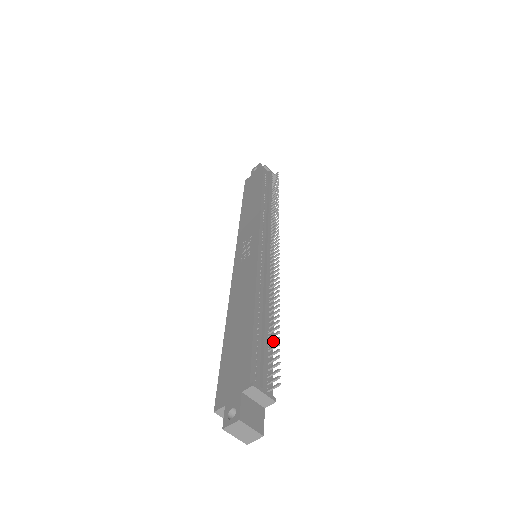
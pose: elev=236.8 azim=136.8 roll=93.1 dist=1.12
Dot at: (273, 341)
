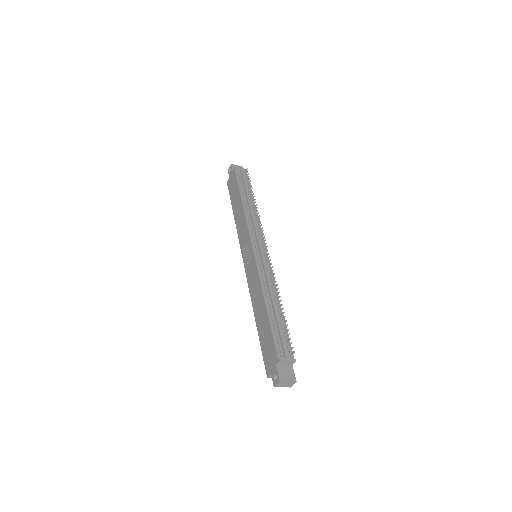
Dot at: (284, 323)
